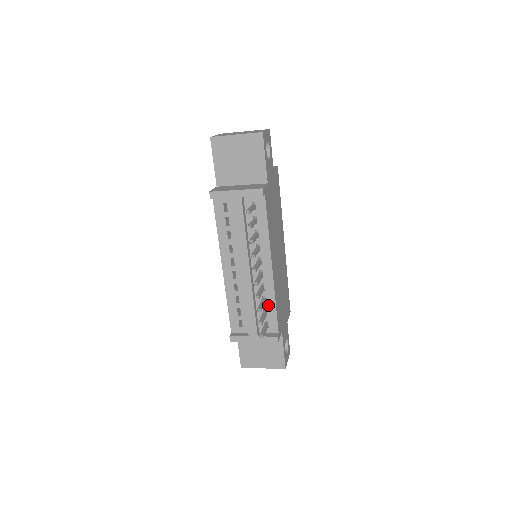
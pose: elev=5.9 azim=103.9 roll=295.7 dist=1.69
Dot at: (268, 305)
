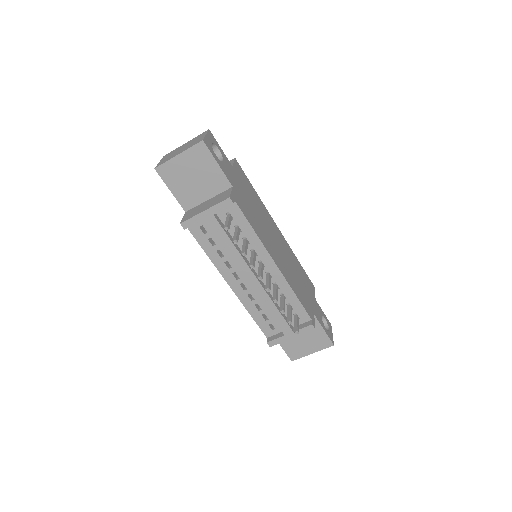
Dot at: (289, 300)
